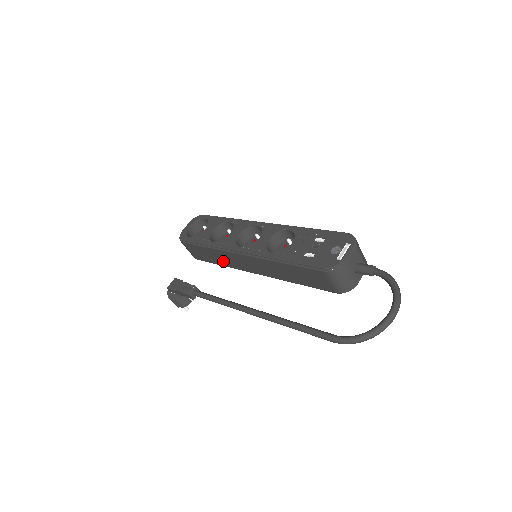
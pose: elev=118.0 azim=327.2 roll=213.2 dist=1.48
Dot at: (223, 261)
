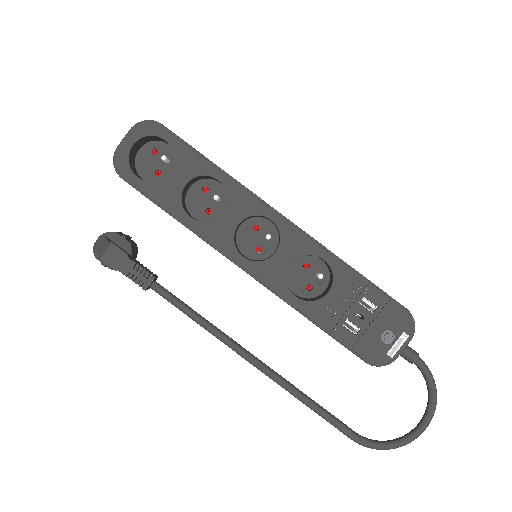
Dot at: occluded
